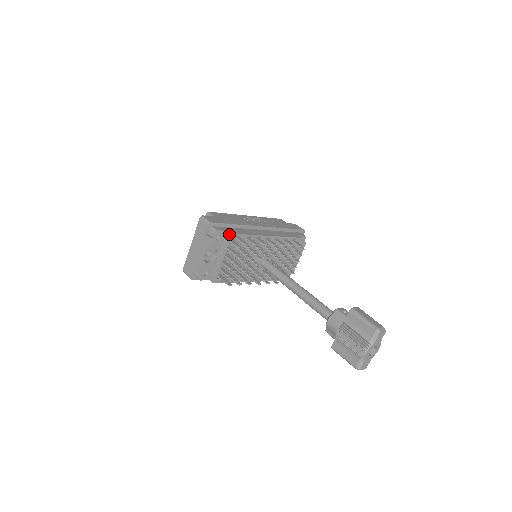
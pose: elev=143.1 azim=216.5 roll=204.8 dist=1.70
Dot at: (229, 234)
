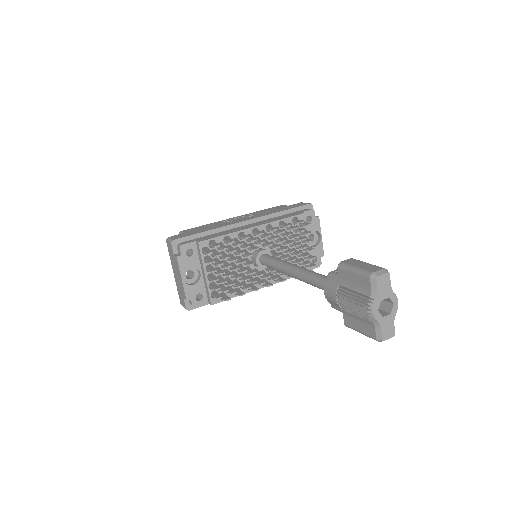
Dot at: (197, 244)
